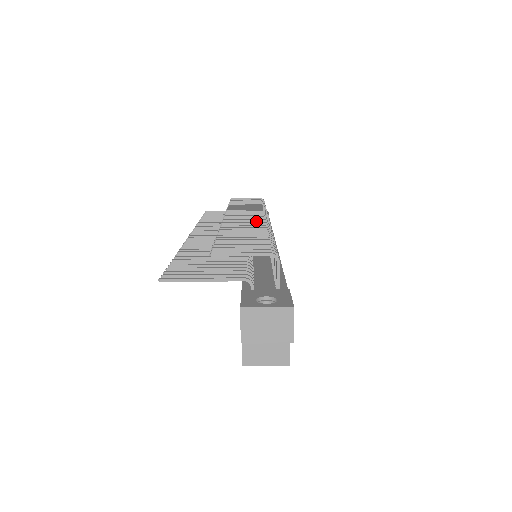
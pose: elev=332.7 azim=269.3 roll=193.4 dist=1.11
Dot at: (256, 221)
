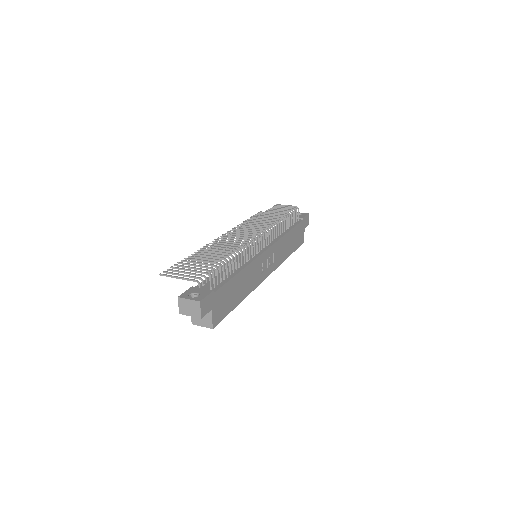
Dot at: (246, 237)
